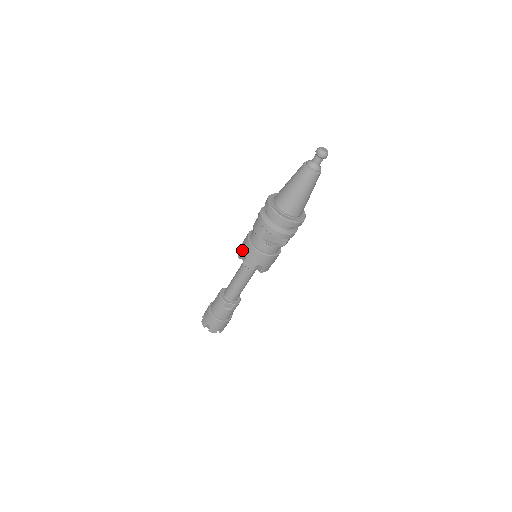
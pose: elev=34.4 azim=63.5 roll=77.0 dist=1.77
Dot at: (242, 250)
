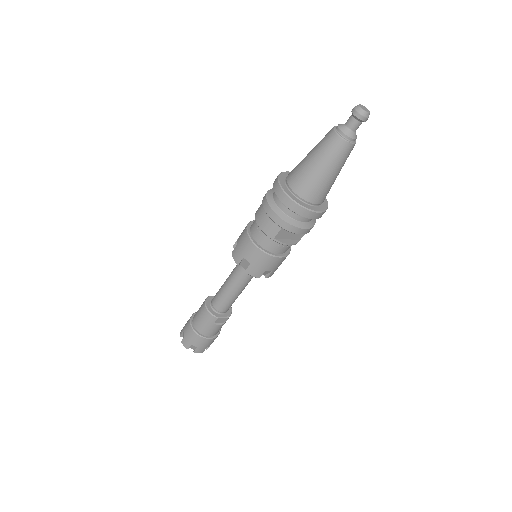
Dot at: (242, 254)
